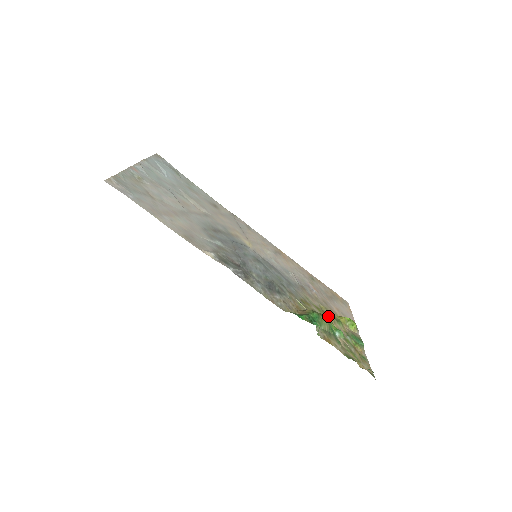
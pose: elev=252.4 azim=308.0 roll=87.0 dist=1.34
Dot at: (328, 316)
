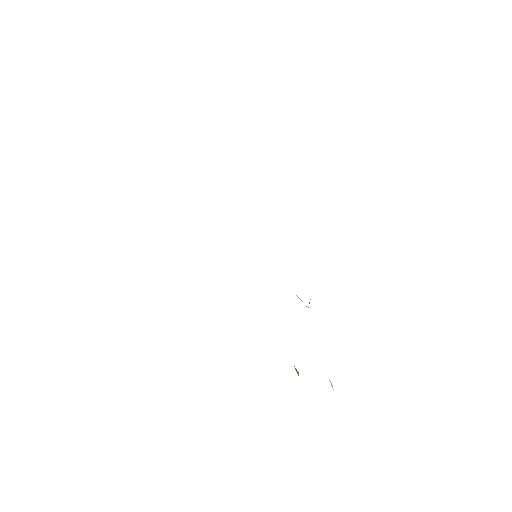
Dot at: occluded
